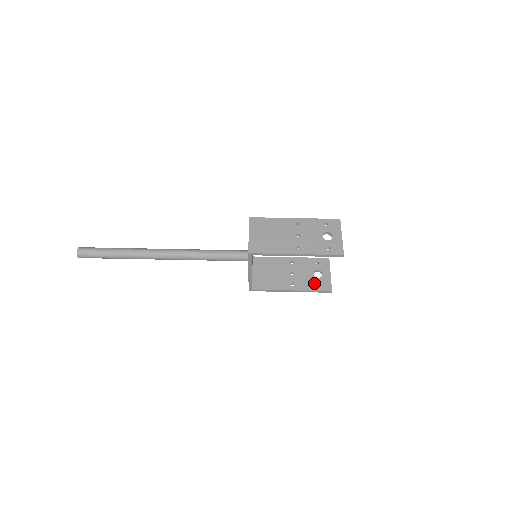
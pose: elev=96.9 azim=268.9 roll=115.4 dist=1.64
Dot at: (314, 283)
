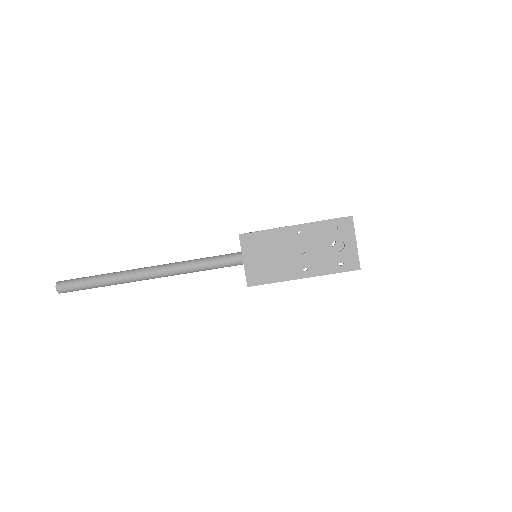
Dot at: occluded
